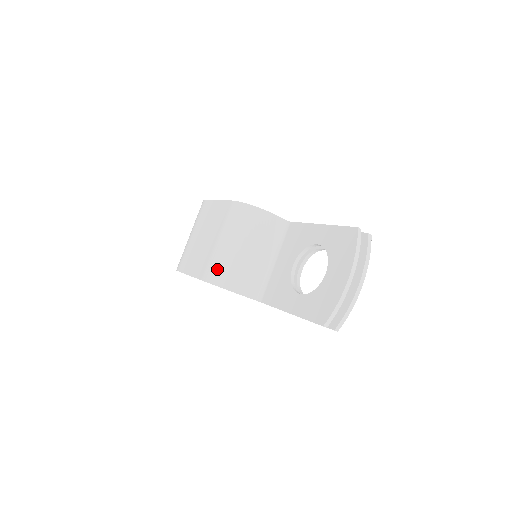
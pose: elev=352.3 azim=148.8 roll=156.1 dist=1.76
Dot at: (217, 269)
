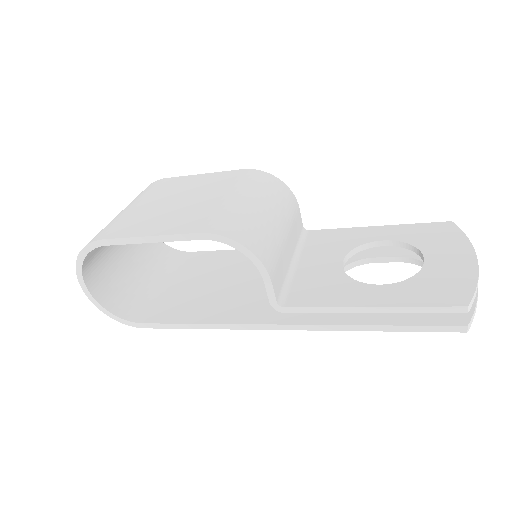
Dot at: (237, 223)
